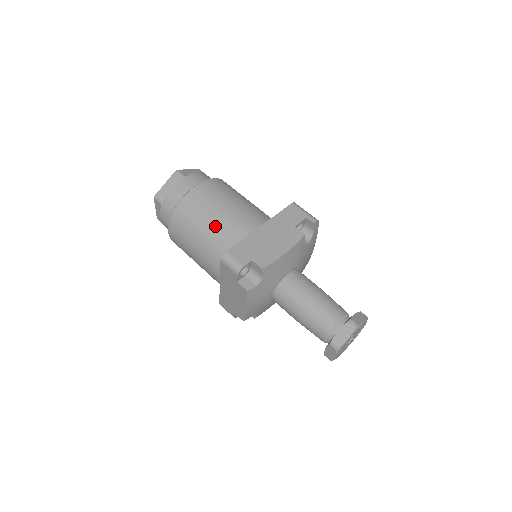
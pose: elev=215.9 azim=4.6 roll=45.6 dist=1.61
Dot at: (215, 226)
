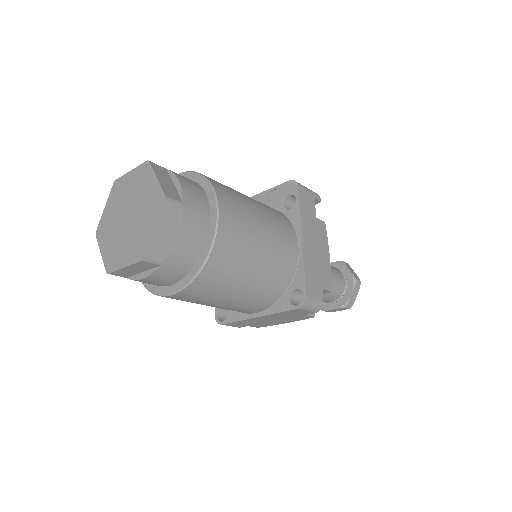
Dot at: (264, 266)
